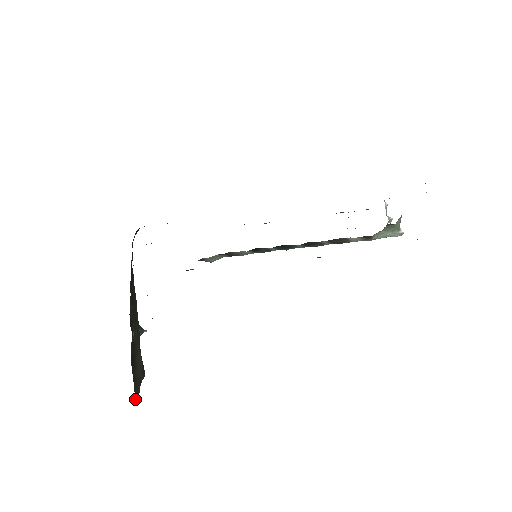
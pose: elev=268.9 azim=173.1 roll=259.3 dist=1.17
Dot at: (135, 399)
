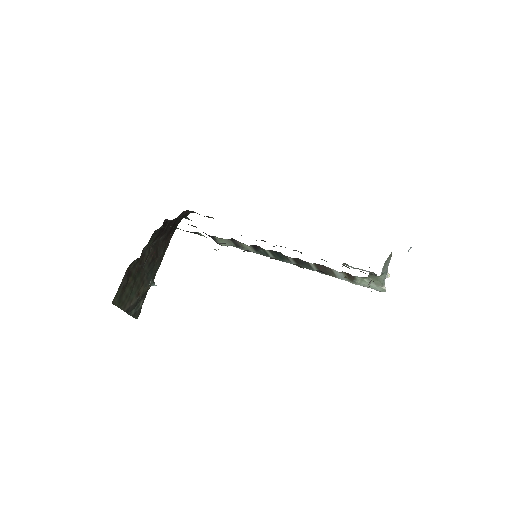
Dot at: (115, 298)
